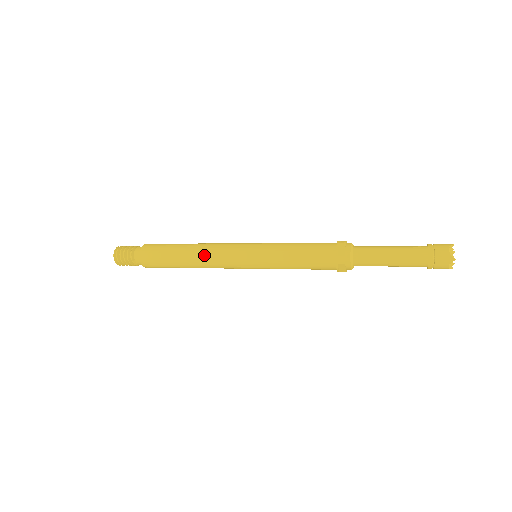
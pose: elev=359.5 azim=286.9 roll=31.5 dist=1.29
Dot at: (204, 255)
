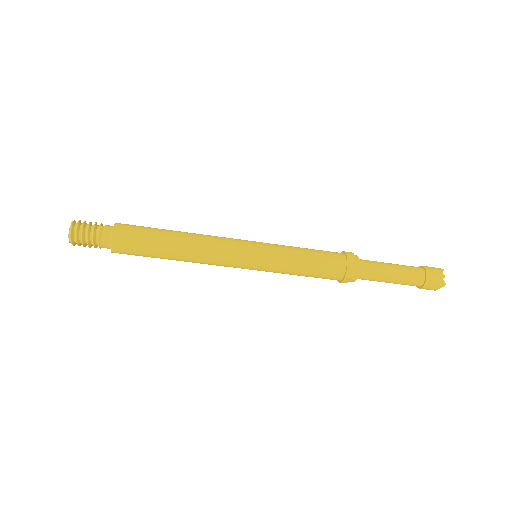
Dot at: (202, 234)
